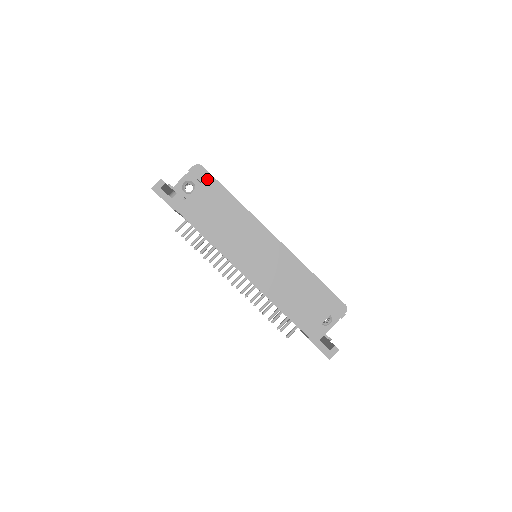
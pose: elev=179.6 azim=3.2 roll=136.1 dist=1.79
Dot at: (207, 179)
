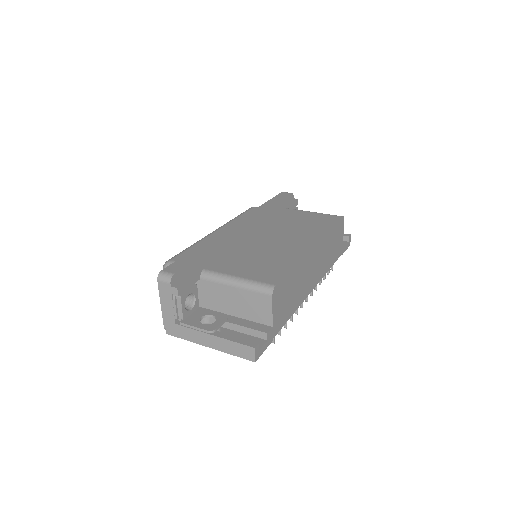
Dot at: (273, 293)
